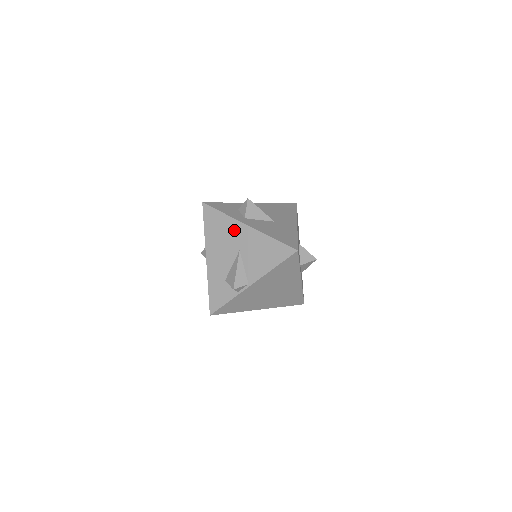
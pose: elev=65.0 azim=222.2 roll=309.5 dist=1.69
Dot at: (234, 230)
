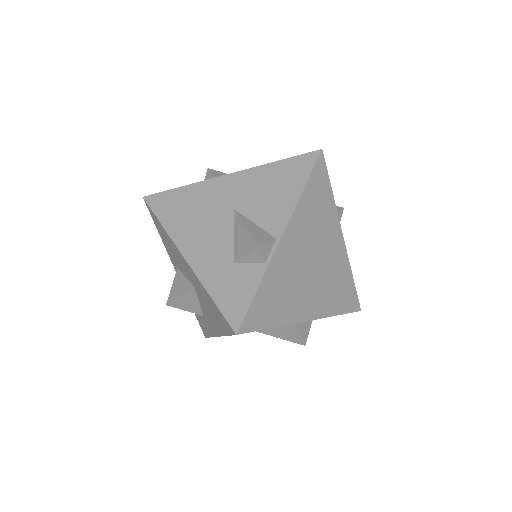
Dot at: (210, 193)
